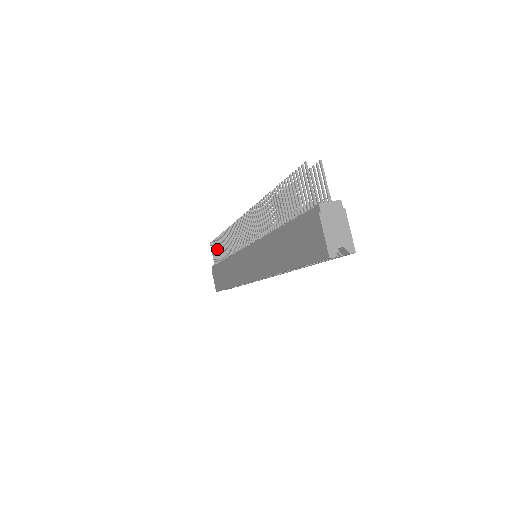
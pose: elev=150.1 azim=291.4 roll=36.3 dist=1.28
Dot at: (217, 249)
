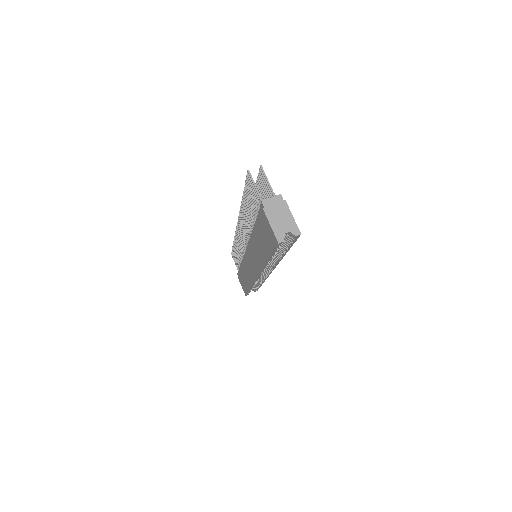
Dot at: (235, 258)
